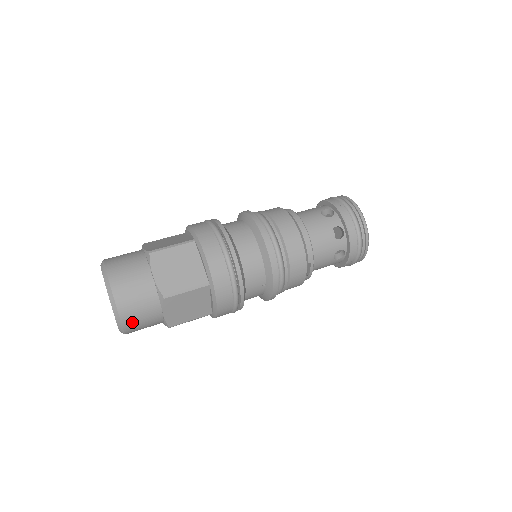
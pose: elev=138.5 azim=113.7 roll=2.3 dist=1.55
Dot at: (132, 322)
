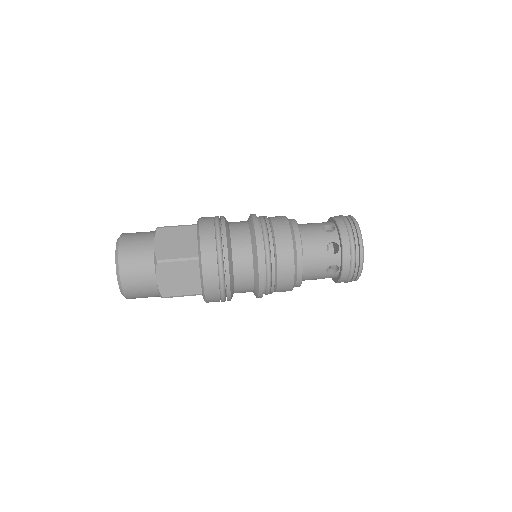
Dot at: occluded
